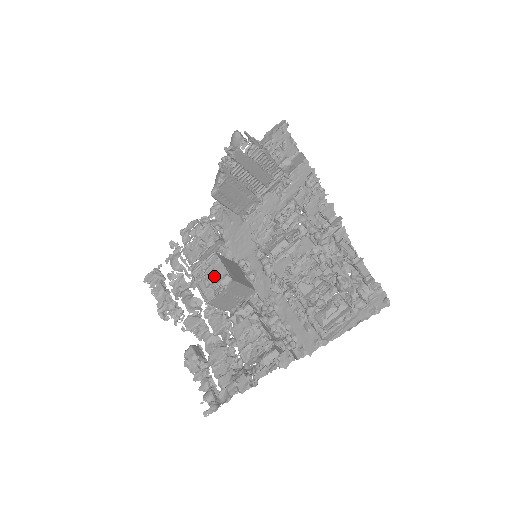
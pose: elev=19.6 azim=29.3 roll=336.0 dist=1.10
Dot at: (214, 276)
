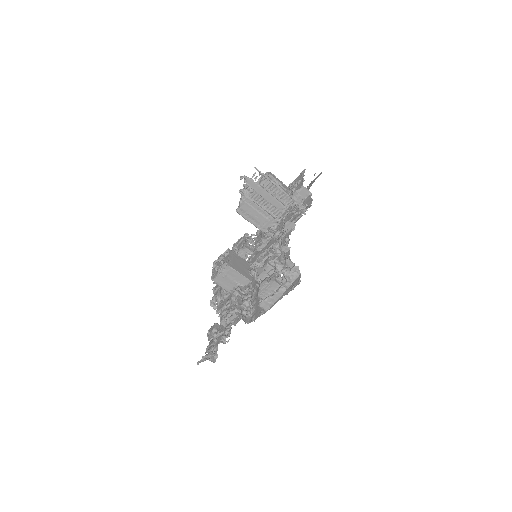
Dot at: occluded
